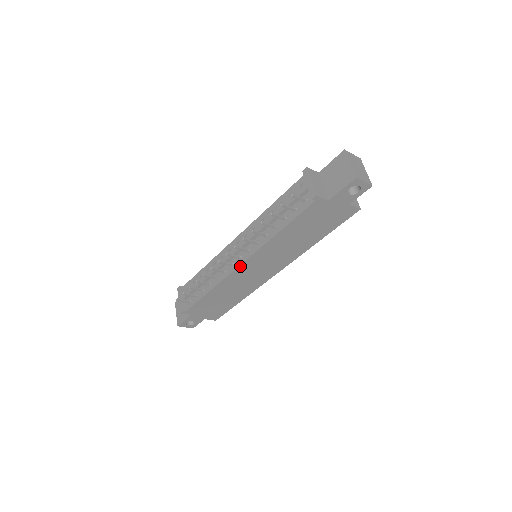
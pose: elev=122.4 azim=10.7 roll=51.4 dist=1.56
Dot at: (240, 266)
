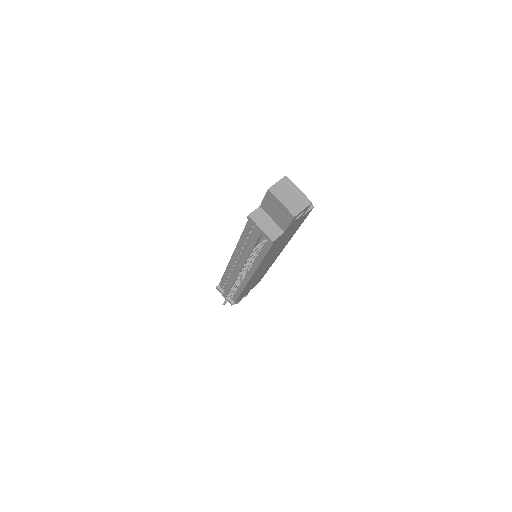
Dot at: (251, 278)
